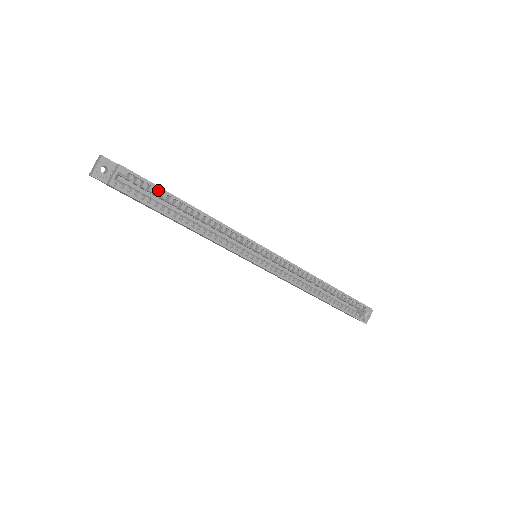
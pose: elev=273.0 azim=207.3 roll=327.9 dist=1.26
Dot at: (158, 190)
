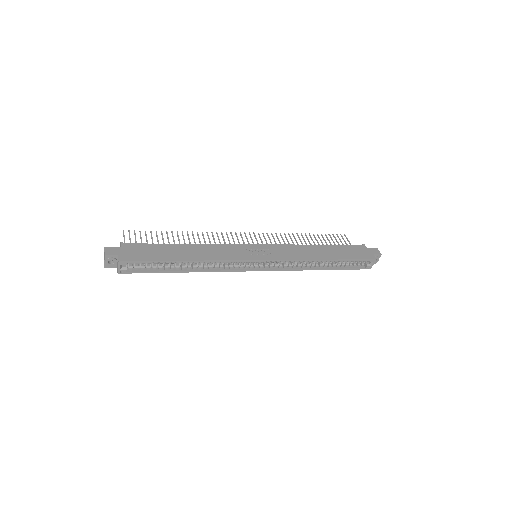
Dot at: (155, 261)
